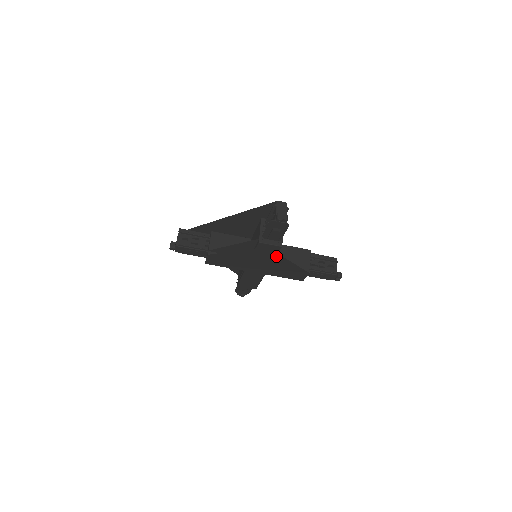
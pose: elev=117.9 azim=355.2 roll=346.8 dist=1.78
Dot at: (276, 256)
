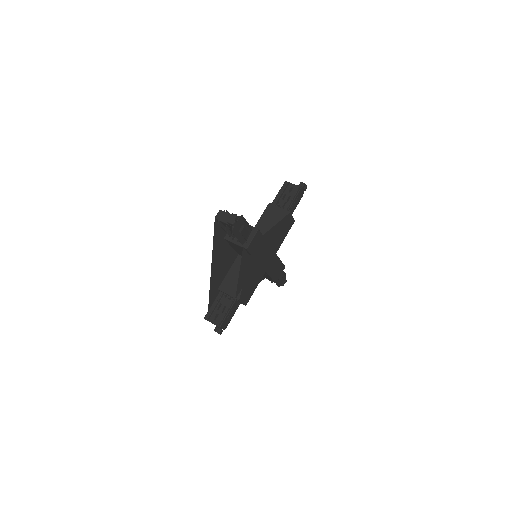
Dot at: (264, 238)
